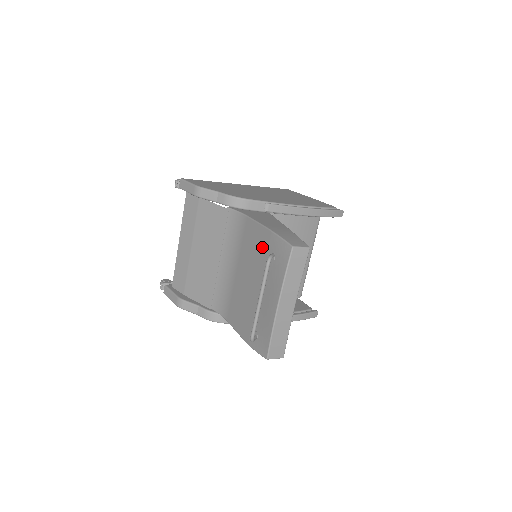
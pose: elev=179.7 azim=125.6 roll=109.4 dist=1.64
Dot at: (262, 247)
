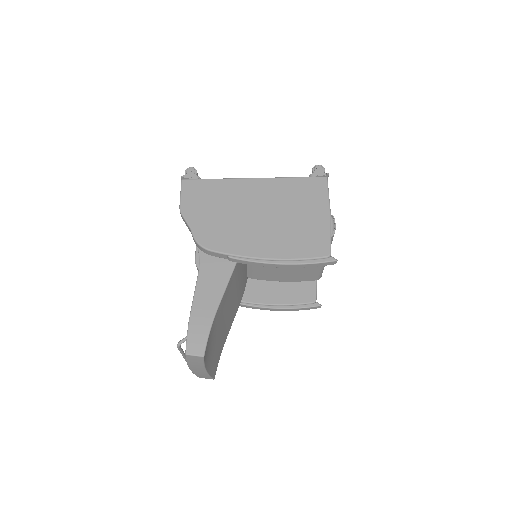
Dot at: occluded
